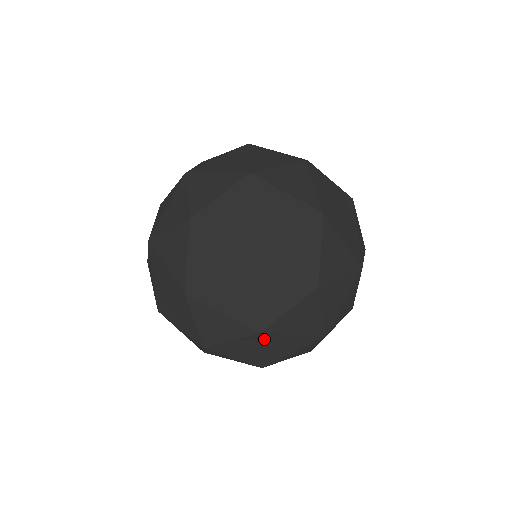
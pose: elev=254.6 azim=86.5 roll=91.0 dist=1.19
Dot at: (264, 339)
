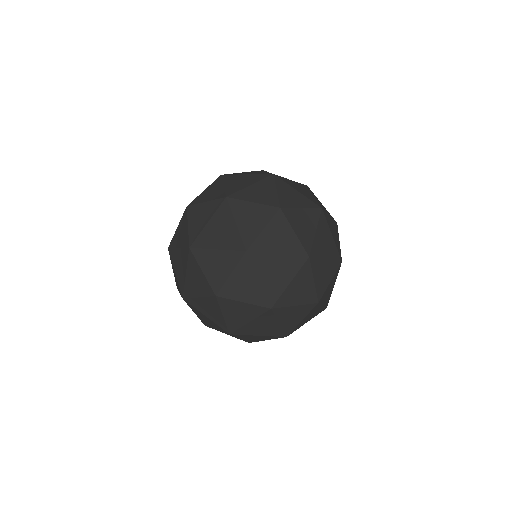
Dot at: (266, 315)
